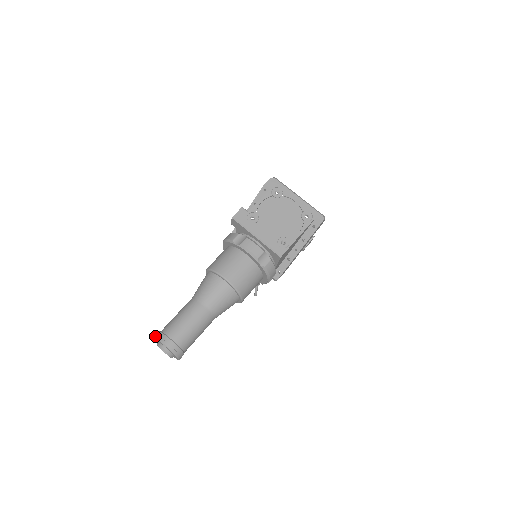
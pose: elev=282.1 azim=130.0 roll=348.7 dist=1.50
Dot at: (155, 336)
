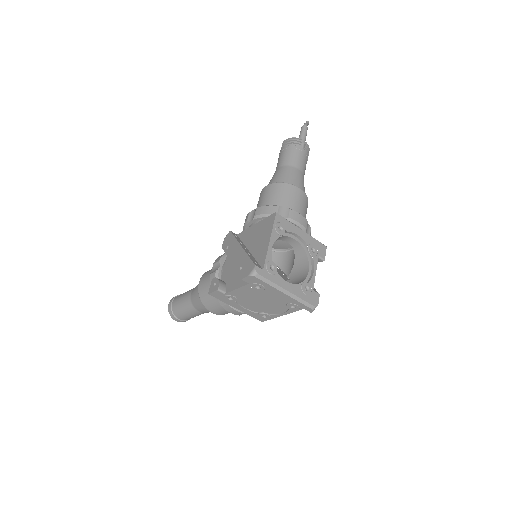
Dot at: (168, 309)
